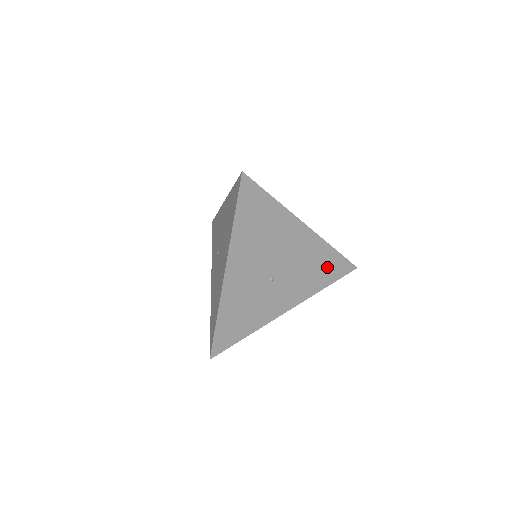
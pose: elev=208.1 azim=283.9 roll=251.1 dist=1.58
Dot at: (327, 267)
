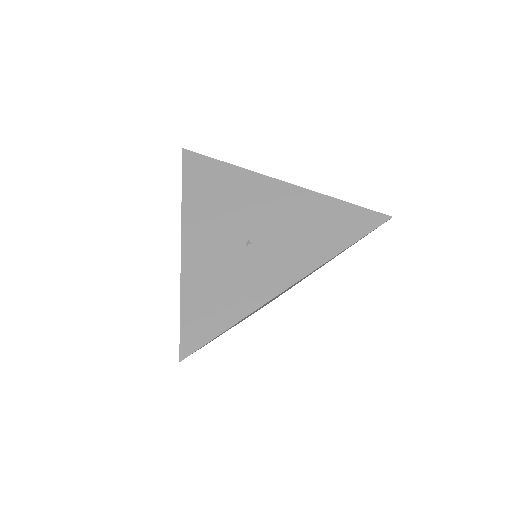
Dot at: (334, 222)
